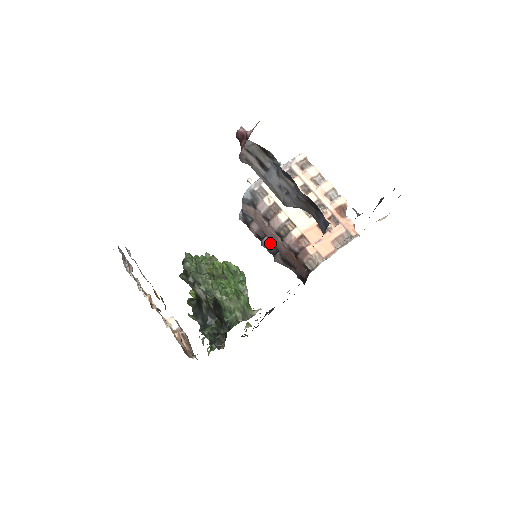
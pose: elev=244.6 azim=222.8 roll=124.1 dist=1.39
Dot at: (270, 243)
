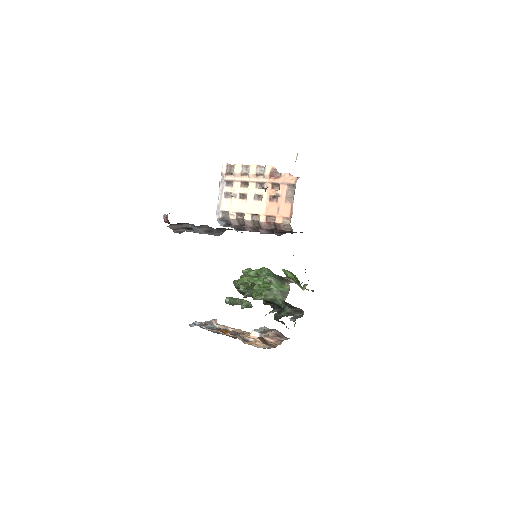
Dot at: (265, 231)
